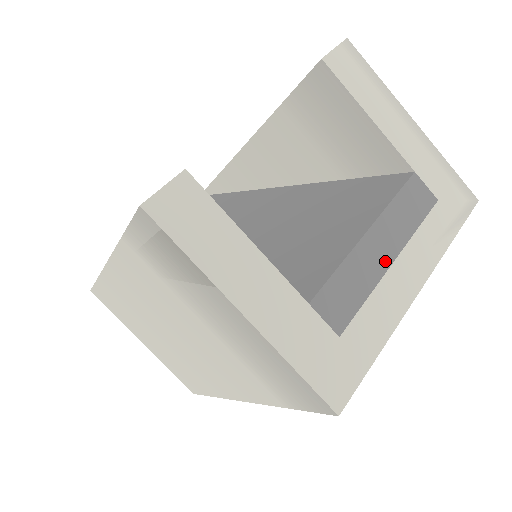
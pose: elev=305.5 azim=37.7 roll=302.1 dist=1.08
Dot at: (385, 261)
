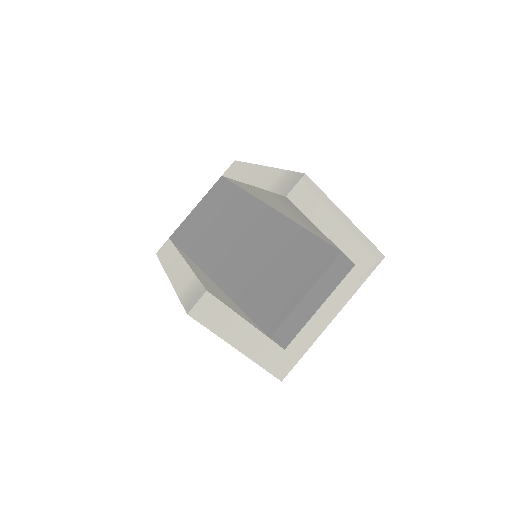
Dot at: (315, 308)
